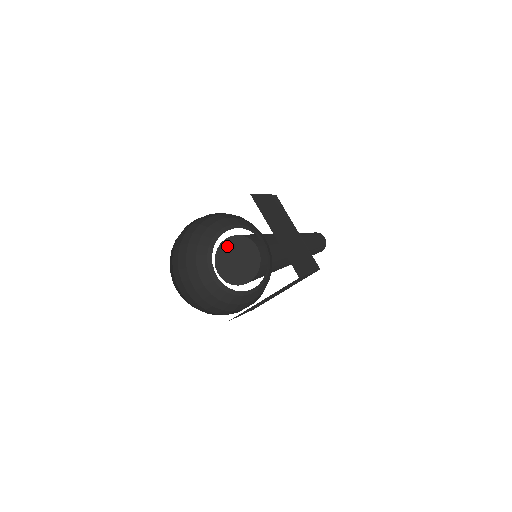
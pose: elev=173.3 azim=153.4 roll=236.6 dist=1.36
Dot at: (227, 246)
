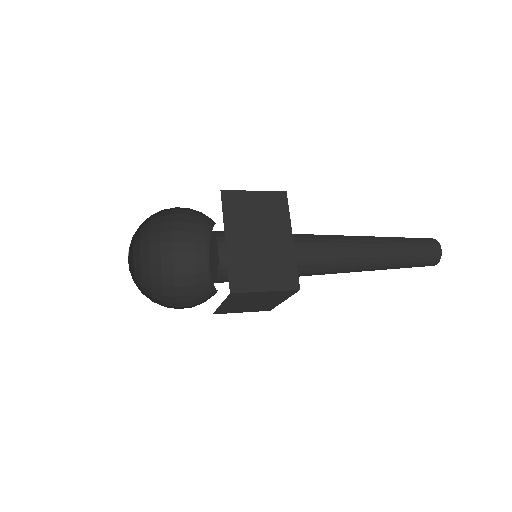
Dot at: (212, 240)
